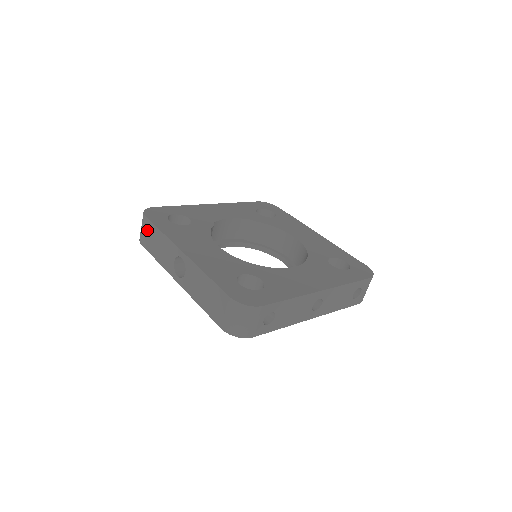
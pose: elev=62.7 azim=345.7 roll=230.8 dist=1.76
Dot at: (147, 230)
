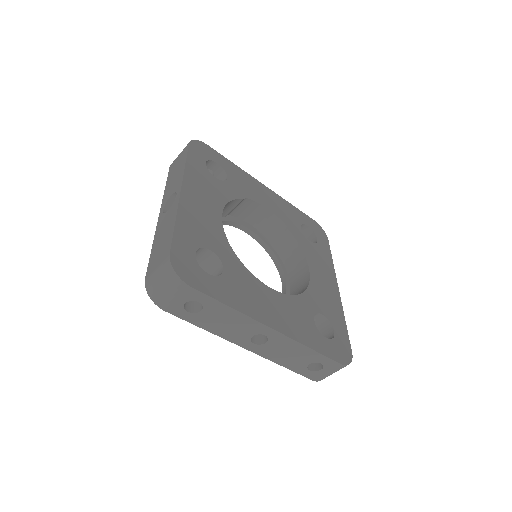
Dot at: (181, 156)
